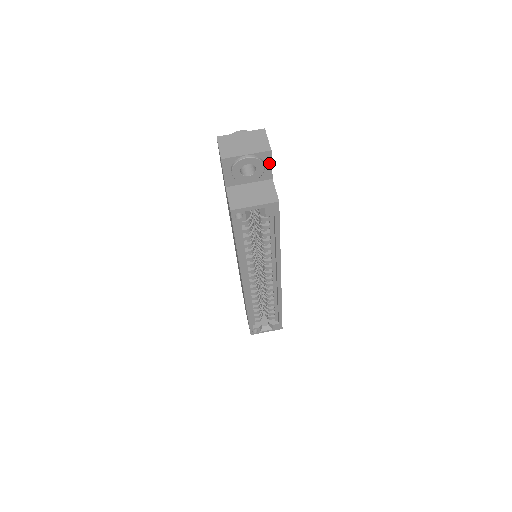
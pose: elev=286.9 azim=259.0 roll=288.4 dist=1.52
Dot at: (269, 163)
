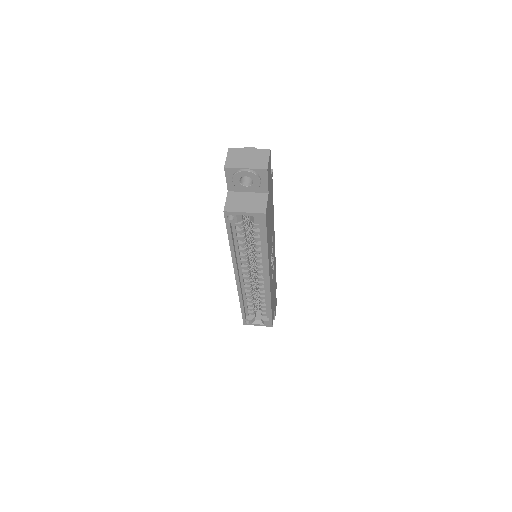
Dot at: (265, 179)
